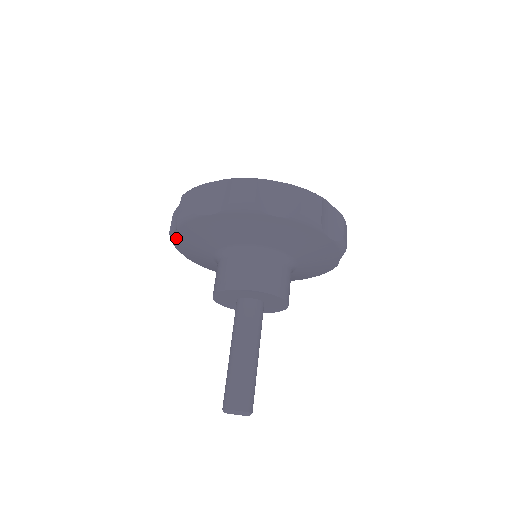
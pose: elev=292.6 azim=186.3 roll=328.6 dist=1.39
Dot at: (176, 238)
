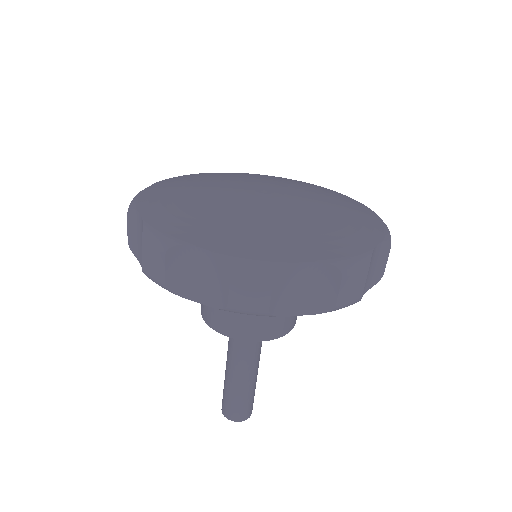
Dot at: (181, 294)
